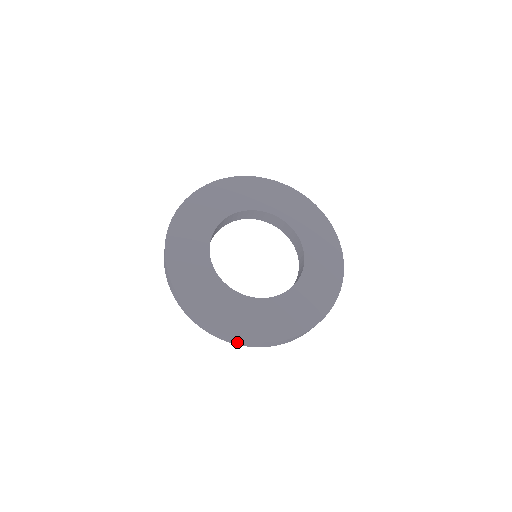
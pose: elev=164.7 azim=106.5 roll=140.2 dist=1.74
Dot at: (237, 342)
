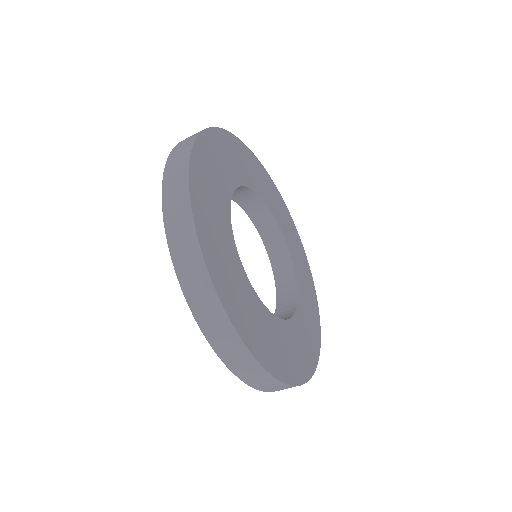
Dot at: occluded
